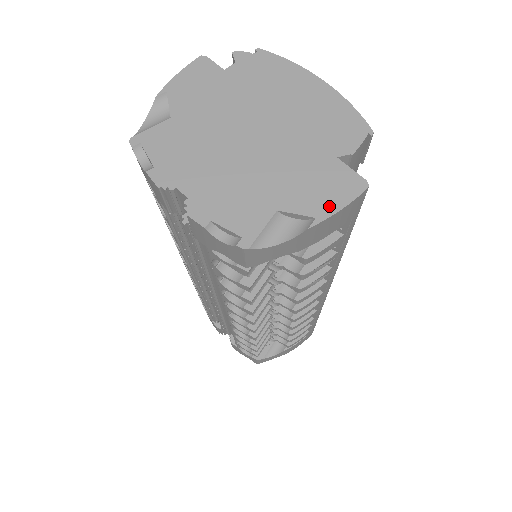
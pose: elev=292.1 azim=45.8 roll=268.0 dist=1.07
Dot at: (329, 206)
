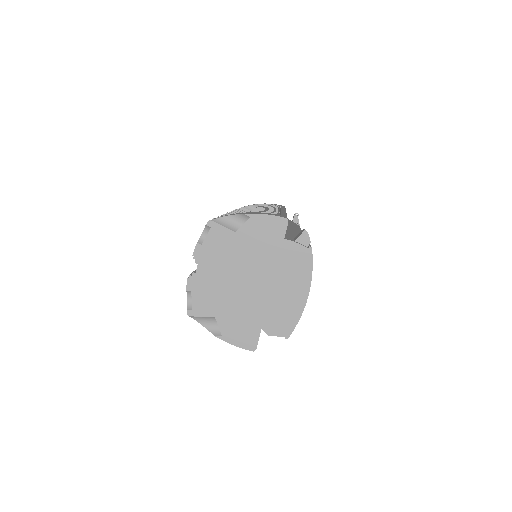
Dot at: (232, 339)
